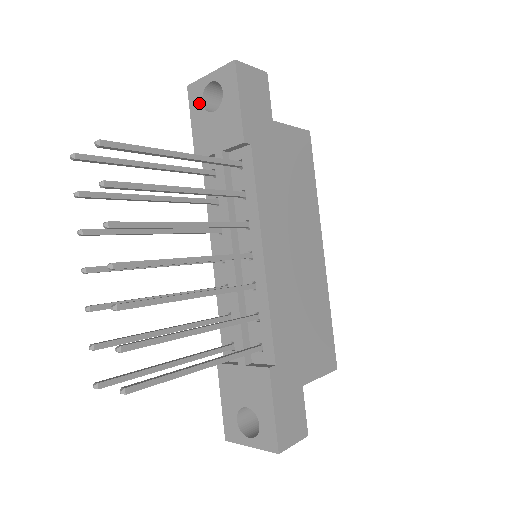
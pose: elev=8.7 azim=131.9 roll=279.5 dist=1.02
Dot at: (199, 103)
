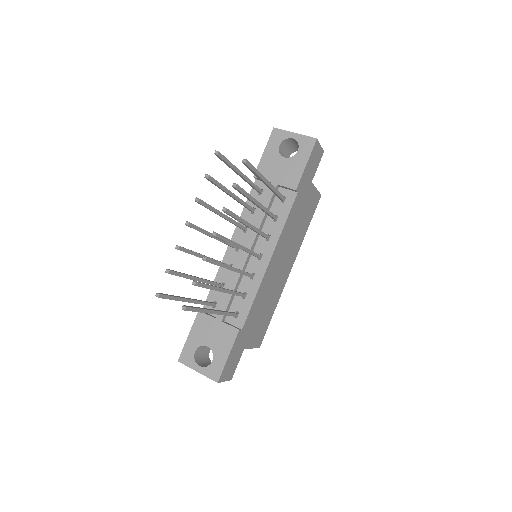
Dot at: (277, 144)
